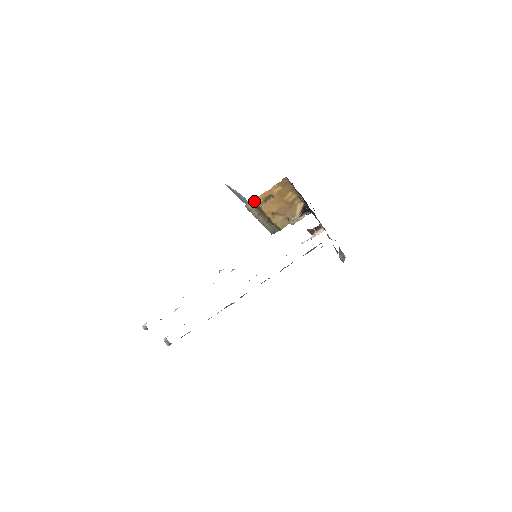
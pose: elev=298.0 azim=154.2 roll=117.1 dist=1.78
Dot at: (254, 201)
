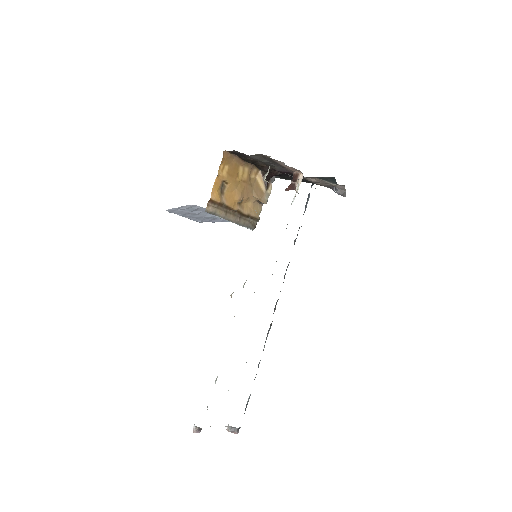
Dot at: (211, 198)
